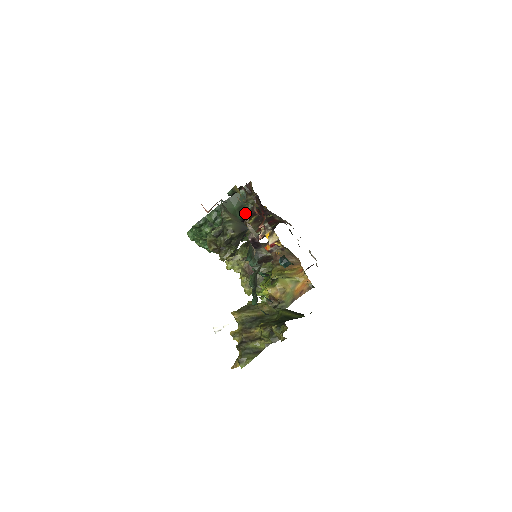
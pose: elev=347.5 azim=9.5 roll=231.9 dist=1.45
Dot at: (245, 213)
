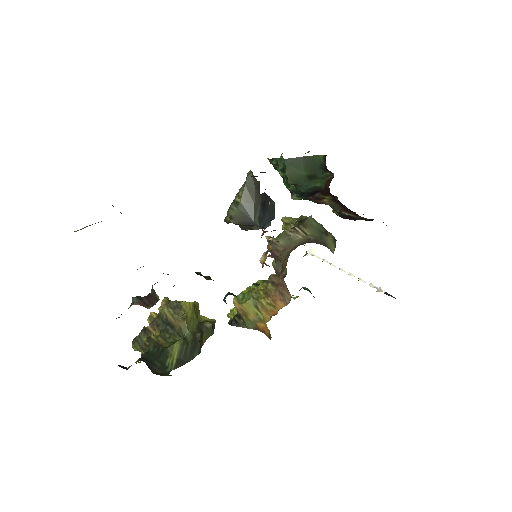
Dot at: occluded
